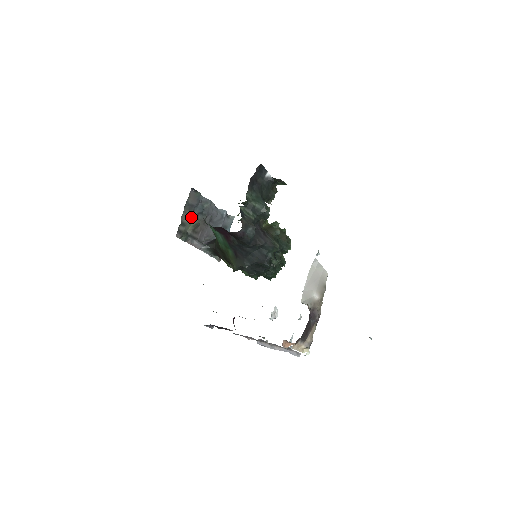
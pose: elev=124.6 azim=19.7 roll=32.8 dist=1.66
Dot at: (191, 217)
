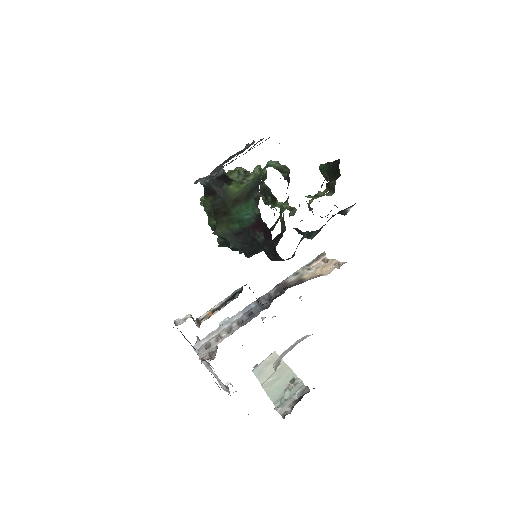
Dot at: occluded
